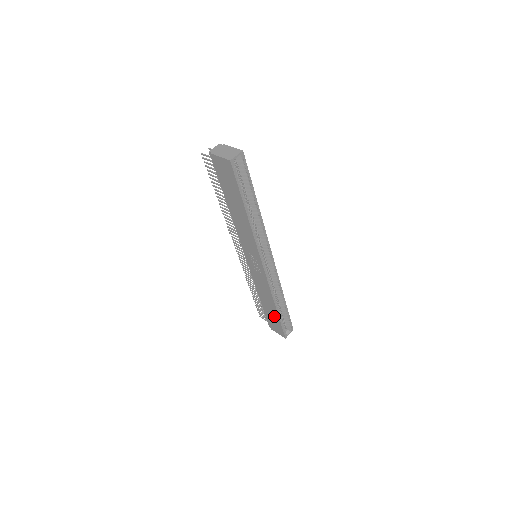
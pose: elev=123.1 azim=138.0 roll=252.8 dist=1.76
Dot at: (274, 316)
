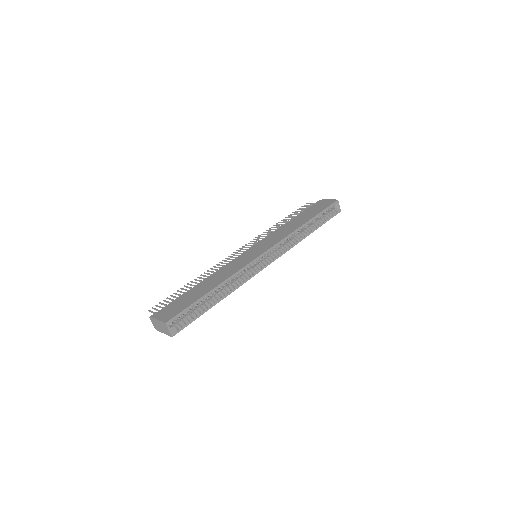
Dot at: occluded
